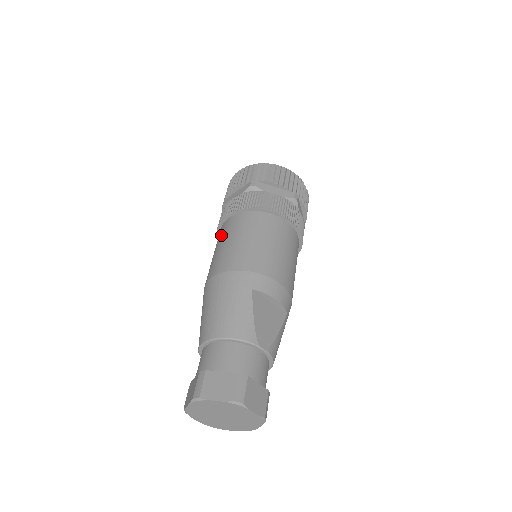
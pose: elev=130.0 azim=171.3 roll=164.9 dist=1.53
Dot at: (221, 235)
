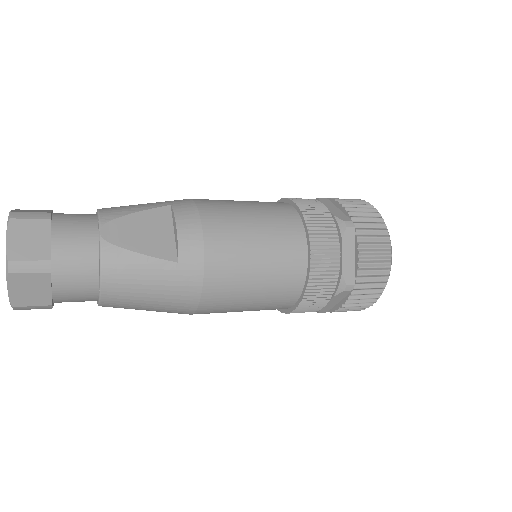
Dot at: occluded
